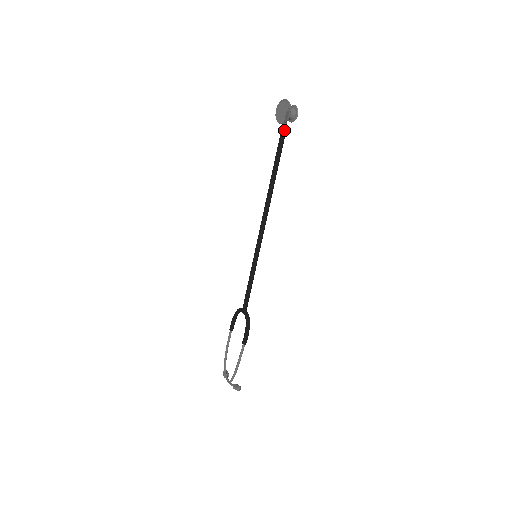
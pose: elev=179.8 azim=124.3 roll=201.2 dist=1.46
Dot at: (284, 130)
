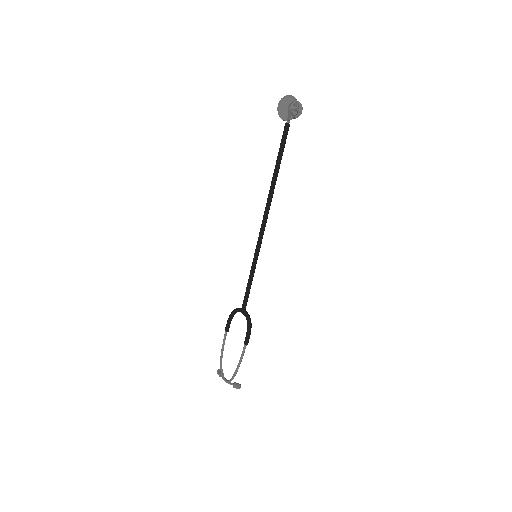
Dot at: (288, 127)
